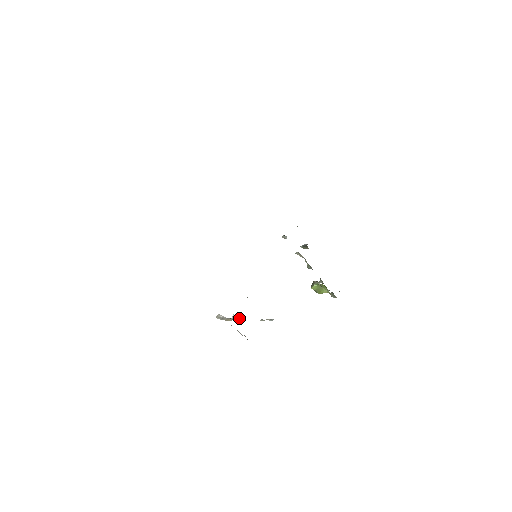
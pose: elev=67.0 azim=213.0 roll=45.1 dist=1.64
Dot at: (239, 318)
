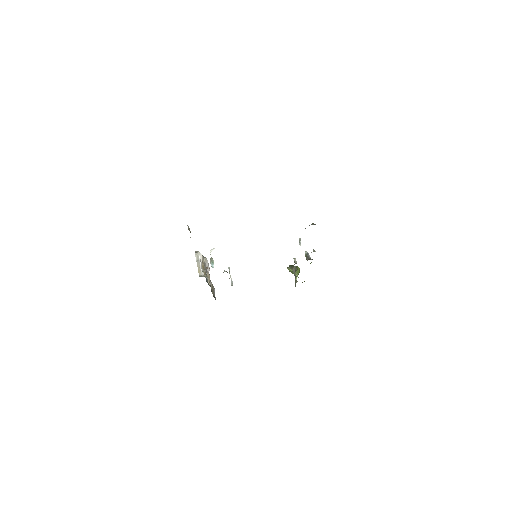
Dot at: (213, 261)
